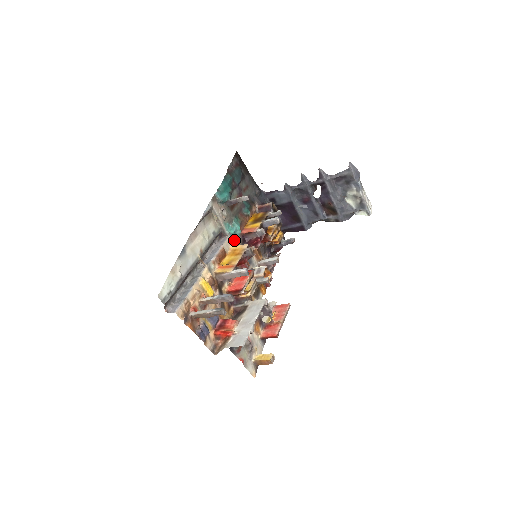
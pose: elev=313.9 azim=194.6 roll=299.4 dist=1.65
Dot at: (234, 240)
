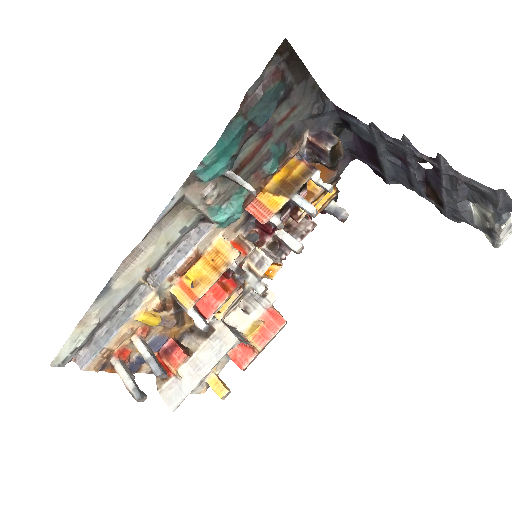
Dot at: (226, 226)
